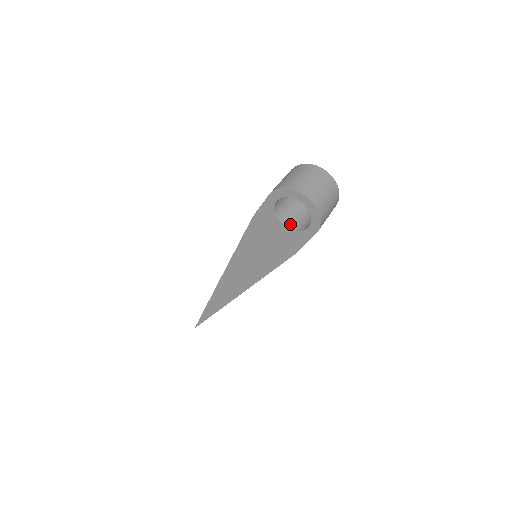
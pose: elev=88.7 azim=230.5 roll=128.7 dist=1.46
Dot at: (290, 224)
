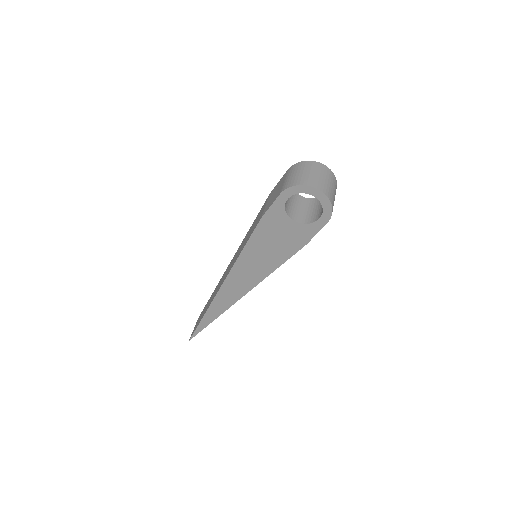
Dot at: (299, 219)
